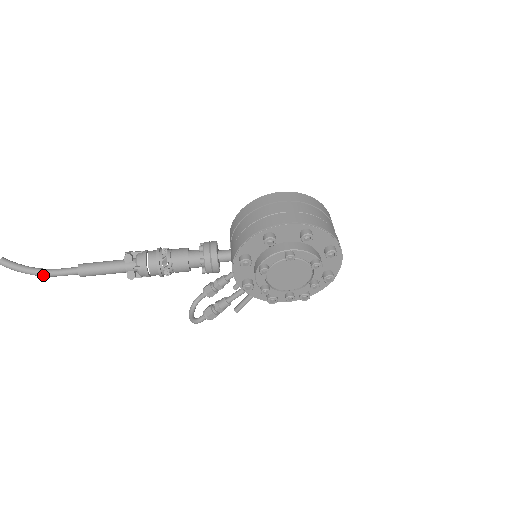
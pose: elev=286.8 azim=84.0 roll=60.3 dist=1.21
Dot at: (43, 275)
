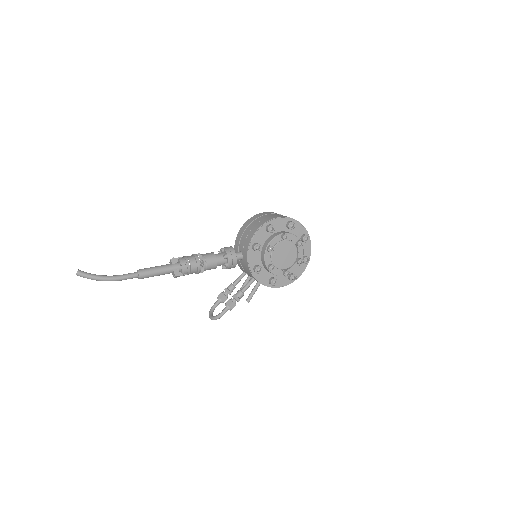
Dot at: (111, 279)
